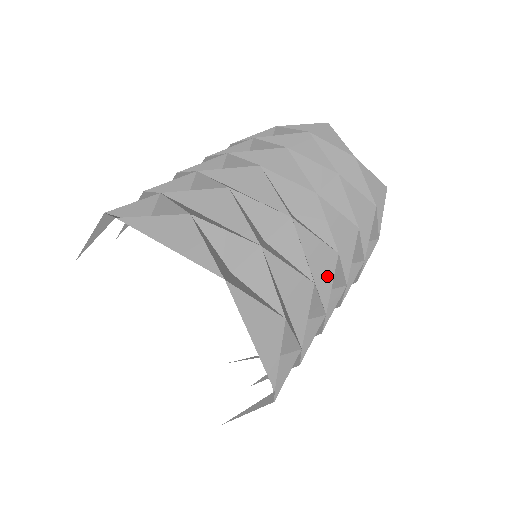
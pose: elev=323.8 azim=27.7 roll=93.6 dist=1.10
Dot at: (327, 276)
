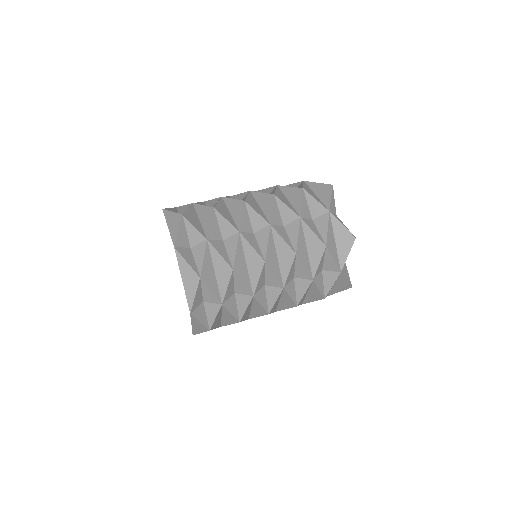
Dot at: (256, 273)
